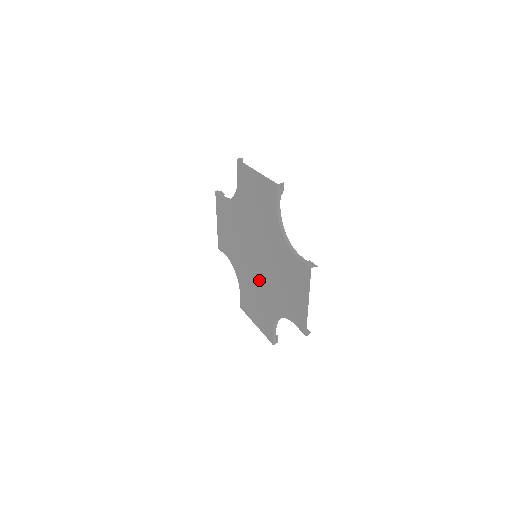
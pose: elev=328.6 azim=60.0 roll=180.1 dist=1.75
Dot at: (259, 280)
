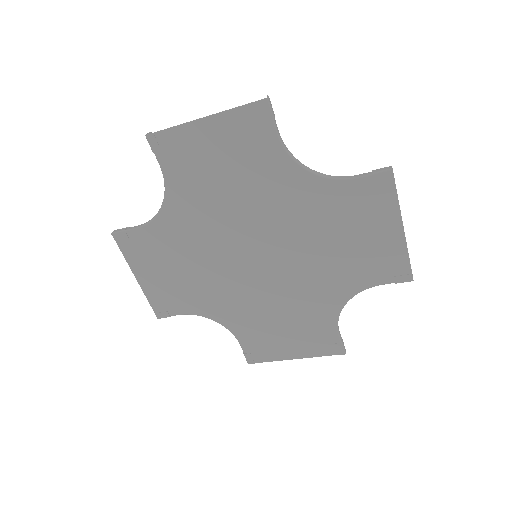
Dot at: (278, 286)
